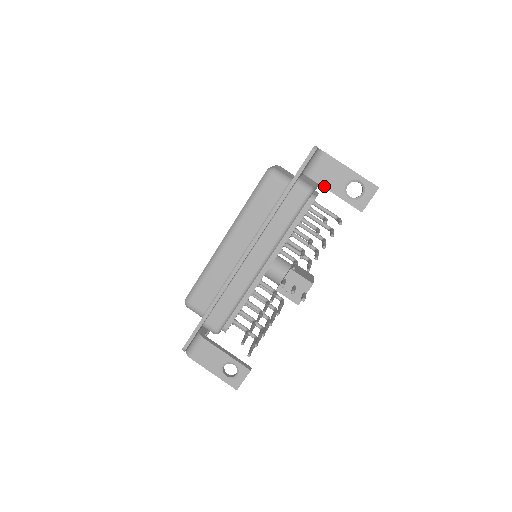
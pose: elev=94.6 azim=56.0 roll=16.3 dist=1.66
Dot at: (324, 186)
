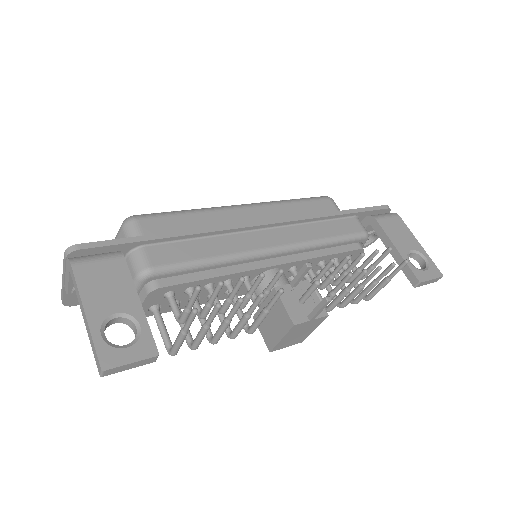
Dot at: (388, 235)
